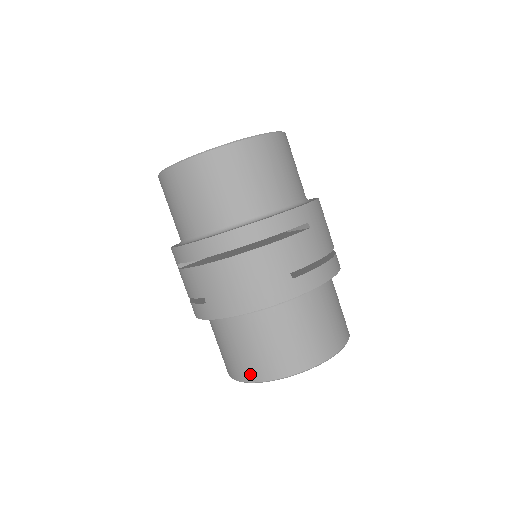
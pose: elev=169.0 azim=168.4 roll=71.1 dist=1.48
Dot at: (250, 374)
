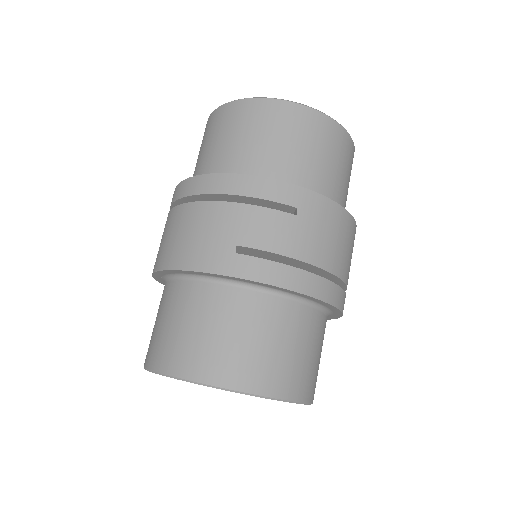
Dot at: (149, 356)
